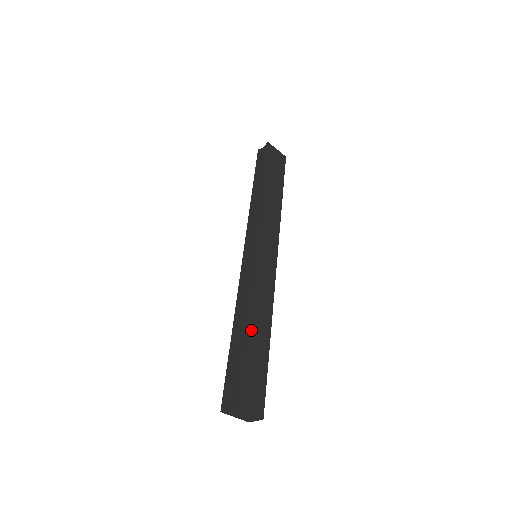
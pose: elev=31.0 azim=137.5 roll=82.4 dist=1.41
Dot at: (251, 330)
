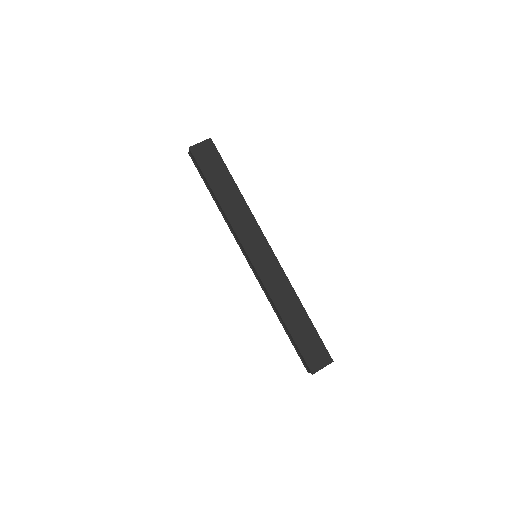
Dot at: (289, 320)
